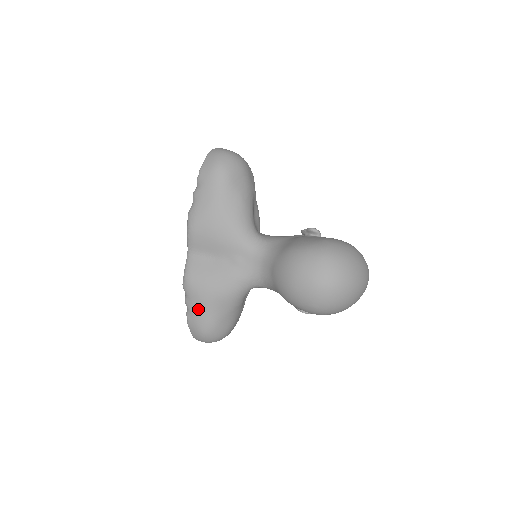
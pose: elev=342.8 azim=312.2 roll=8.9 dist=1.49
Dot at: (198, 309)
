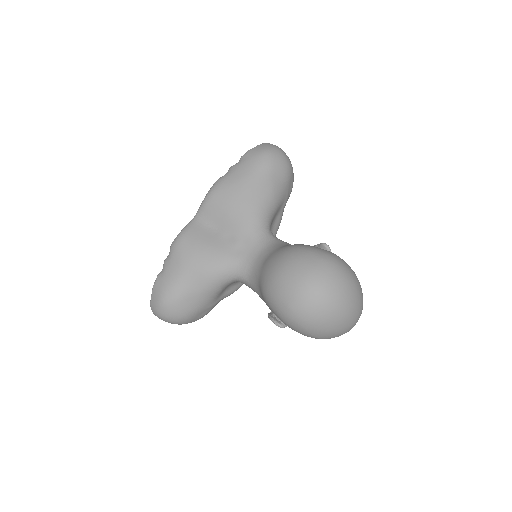
Dot at: (172, 272)
